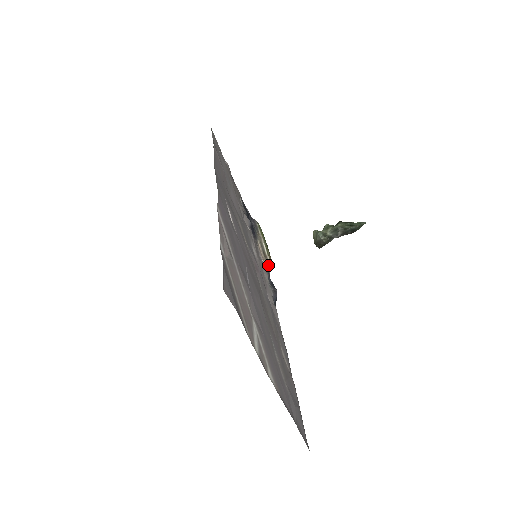
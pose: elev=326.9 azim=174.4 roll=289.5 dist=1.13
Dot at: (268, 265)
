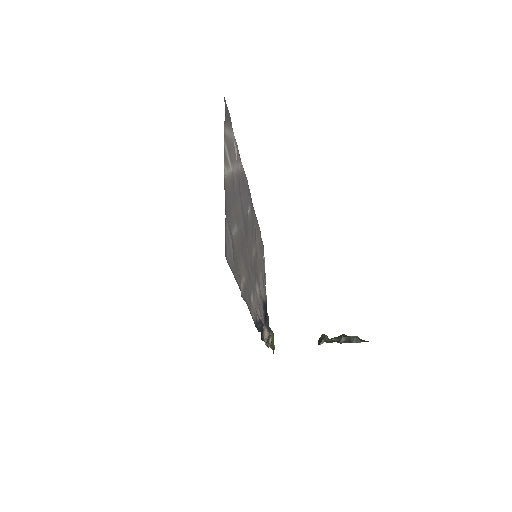
Dot at: (267, 346)
